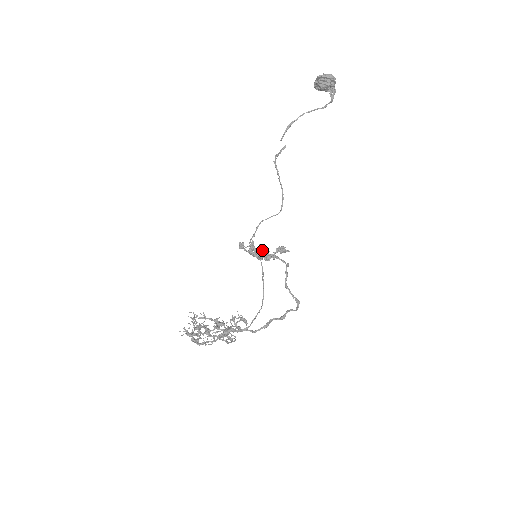
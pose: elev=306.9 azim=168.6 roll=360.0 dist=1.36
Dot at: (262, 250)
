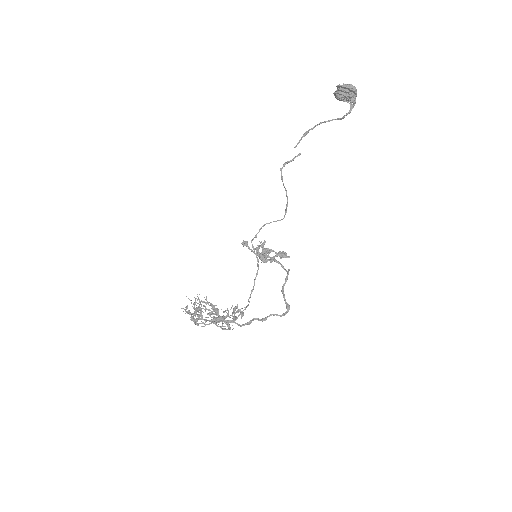
Dot at: (261, 252)
